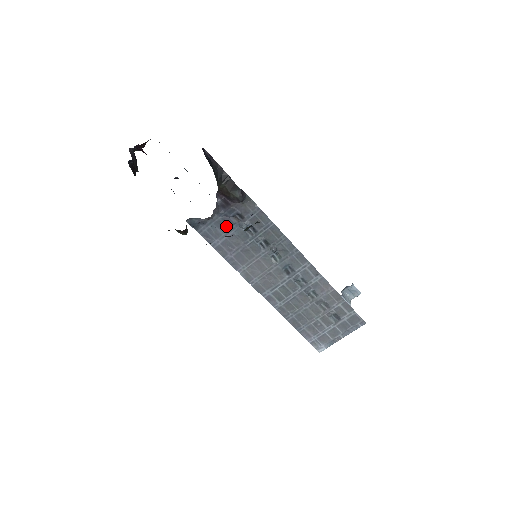
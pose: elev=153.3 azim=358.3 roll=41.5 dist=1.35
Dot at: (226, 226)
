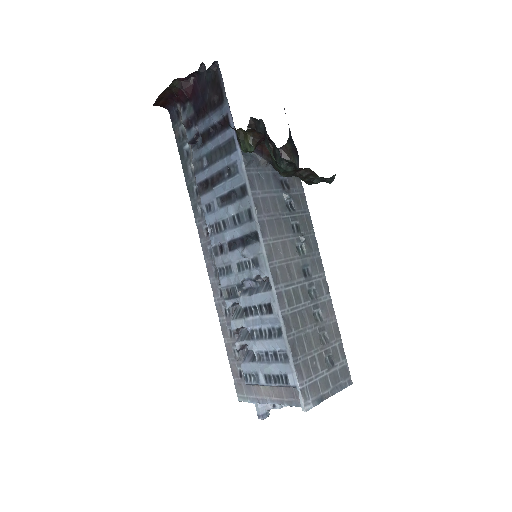
Dot at: (272, 184)
